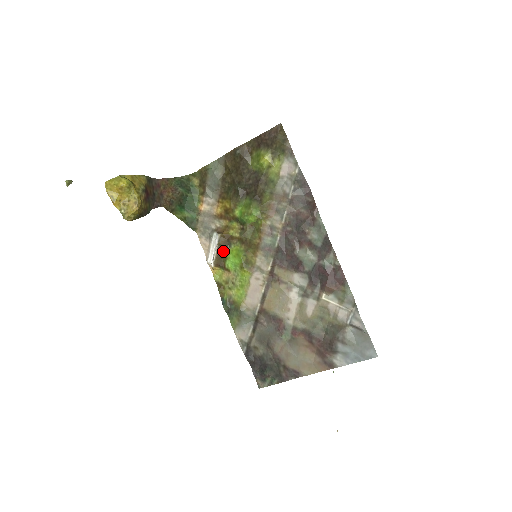
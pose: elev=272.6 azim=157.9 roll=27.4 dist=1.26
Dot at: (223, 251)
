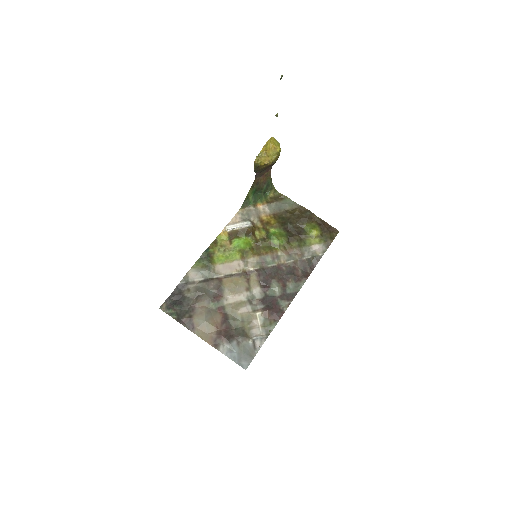
Dot at: (243, 233)
